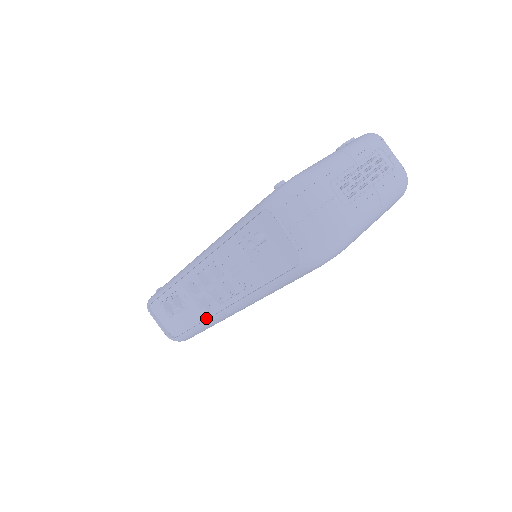
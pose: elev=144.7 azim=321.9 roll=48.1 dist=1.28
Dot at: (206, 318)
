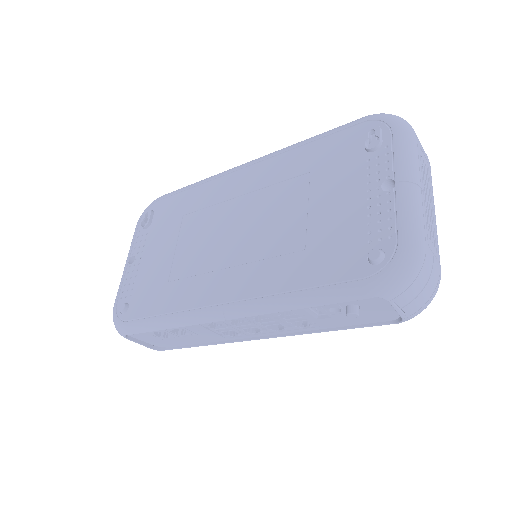
Dot at: (227, 340)
